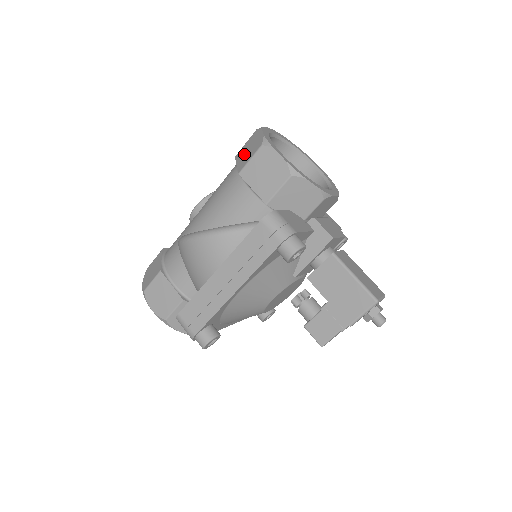
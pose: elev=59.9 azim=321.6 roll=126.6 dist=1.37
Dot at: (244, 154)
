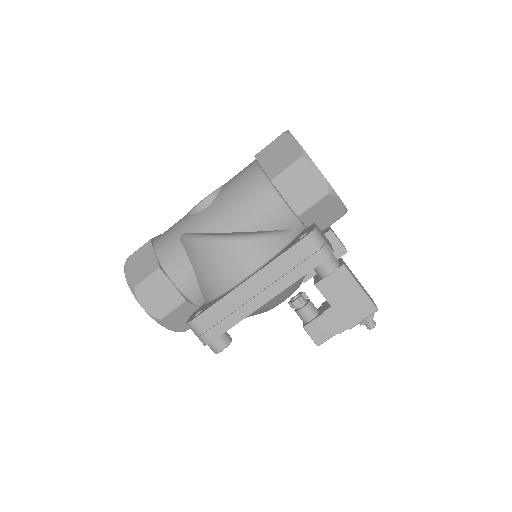
Dot at: (272, 159)
